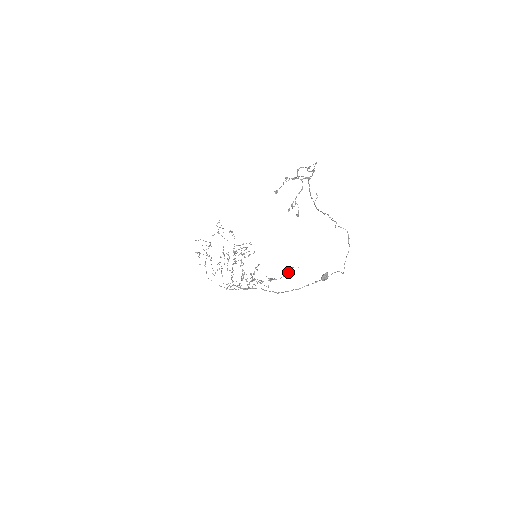
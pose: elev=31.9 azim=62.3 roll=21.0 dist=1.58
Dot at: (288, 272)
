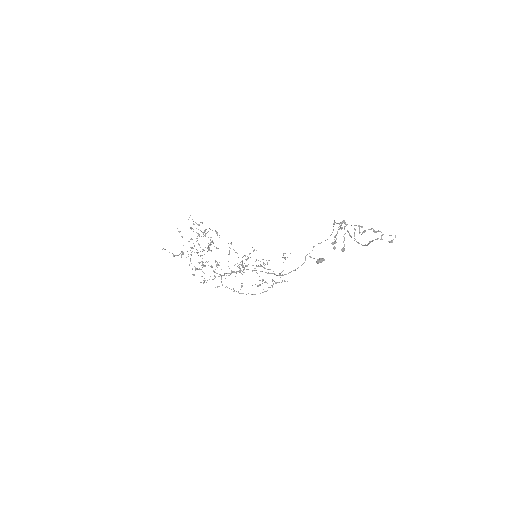
Dot at: occluded
